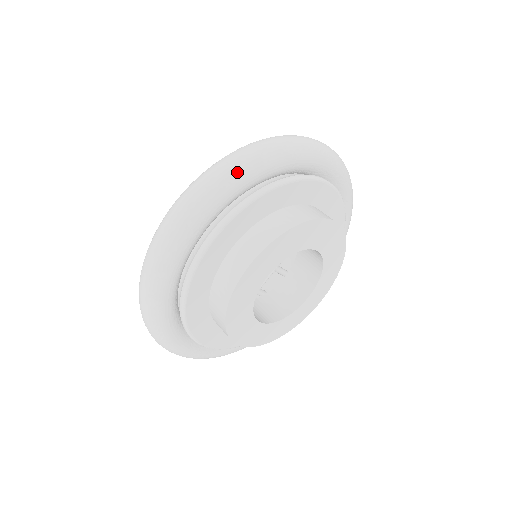
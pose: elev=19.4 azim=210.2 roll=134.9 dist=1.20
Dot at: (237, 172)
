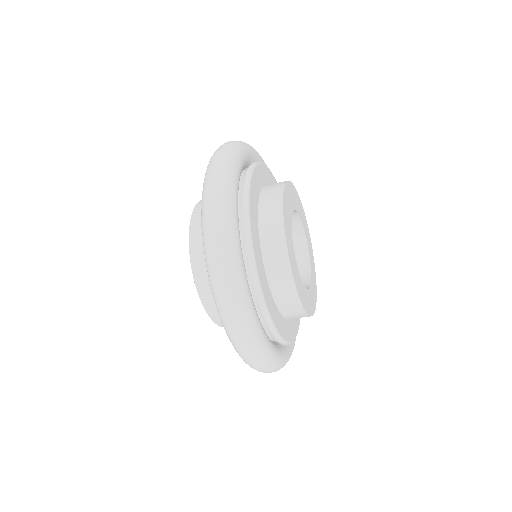
Dot at: (247, 144)
